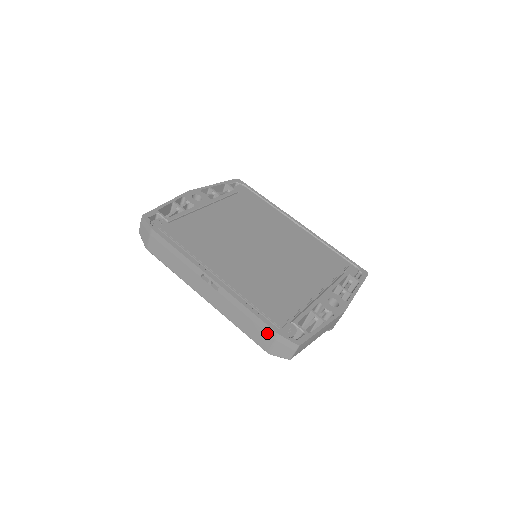
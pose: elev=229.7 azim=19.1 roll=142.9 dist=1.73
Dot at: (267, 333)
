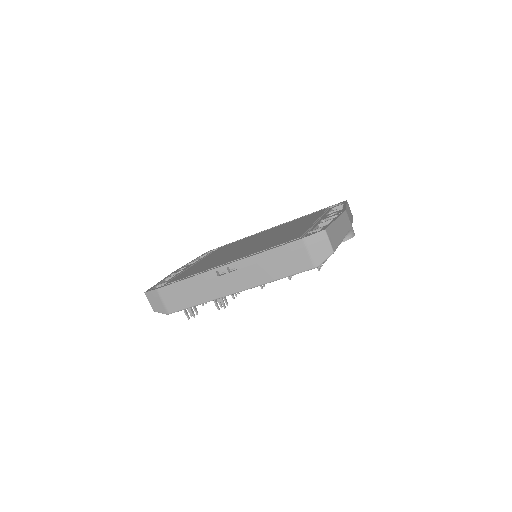
Dot at: (296, 250)
